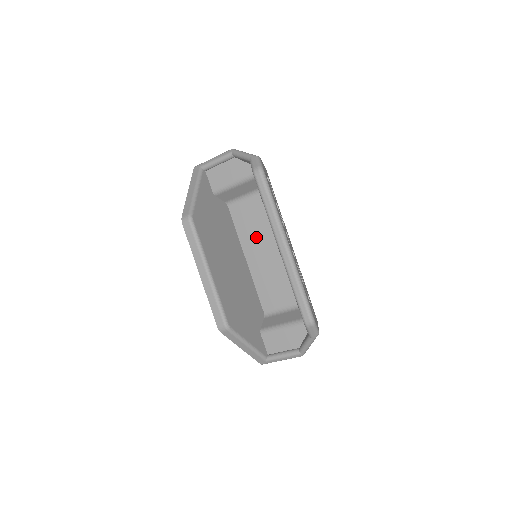
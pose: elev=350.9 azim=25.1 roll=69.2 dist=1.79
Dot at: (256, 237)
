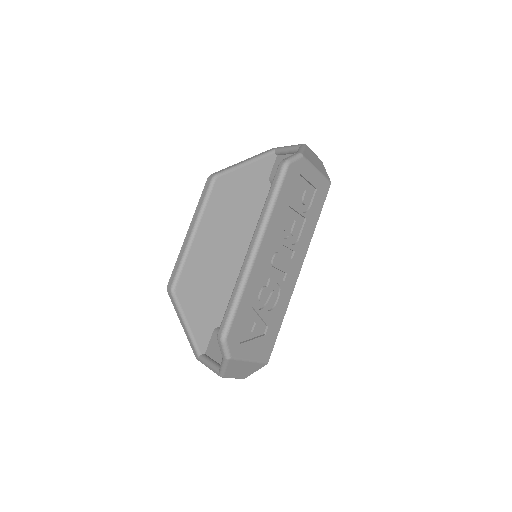
Dot at: occluded
